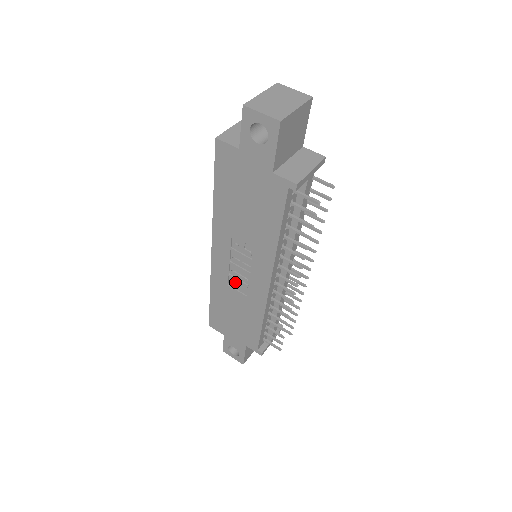
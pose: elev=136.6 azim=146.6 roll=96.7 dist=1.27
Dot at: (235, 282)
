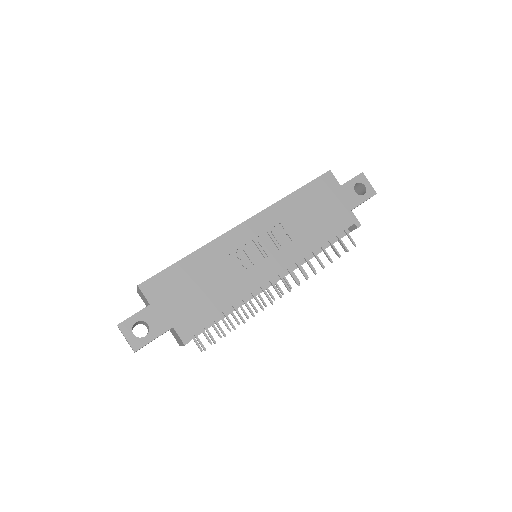
Dot at: (240, 257)
